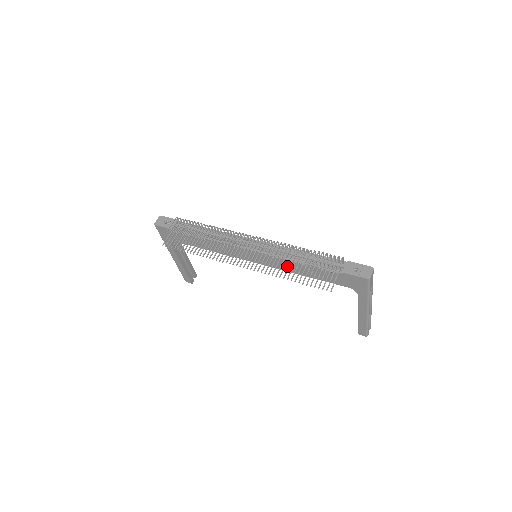
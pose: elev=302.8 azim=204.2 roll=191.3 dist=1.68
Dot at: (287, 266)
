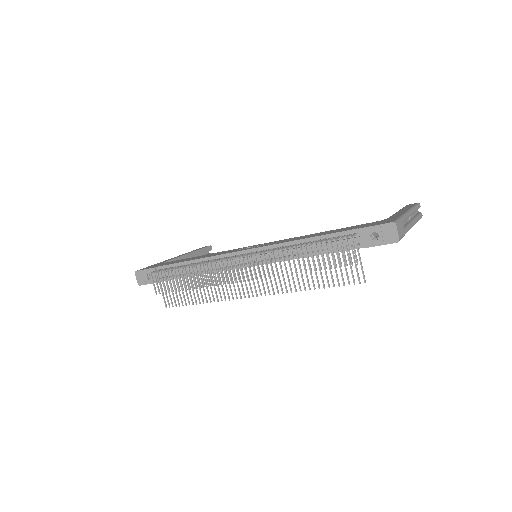
Dot at: occluded
